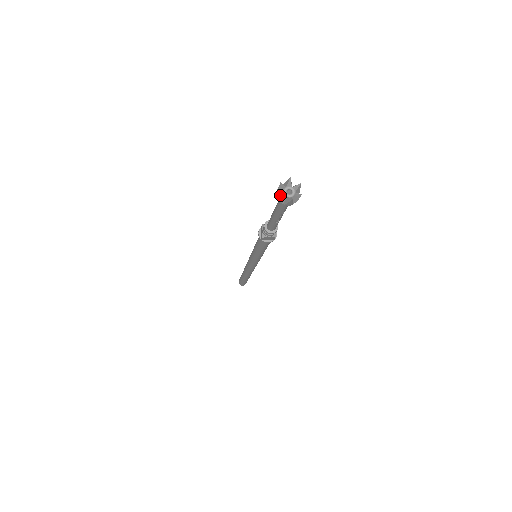
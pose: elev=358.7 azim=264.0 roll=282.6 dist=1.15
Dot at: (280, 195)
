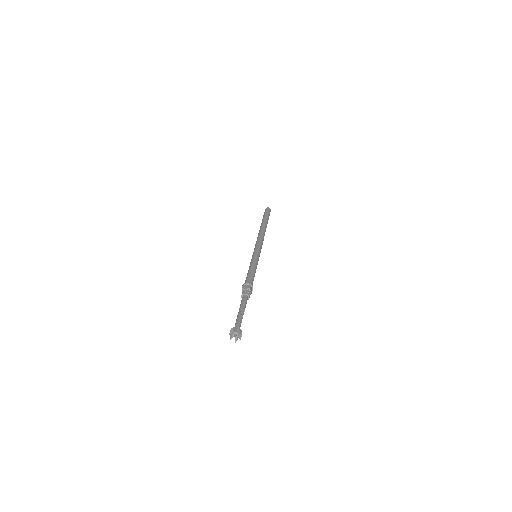
Dot at: (230, 339)
